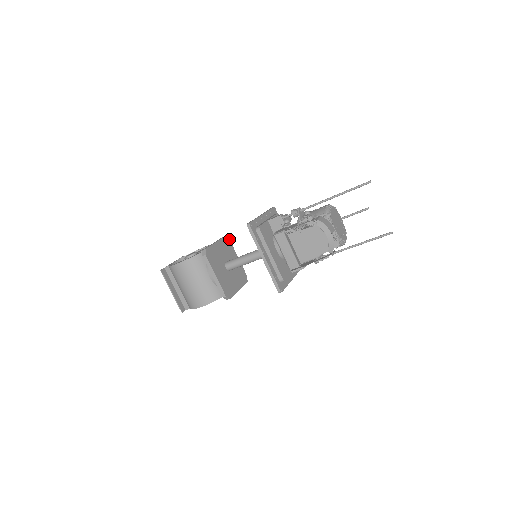
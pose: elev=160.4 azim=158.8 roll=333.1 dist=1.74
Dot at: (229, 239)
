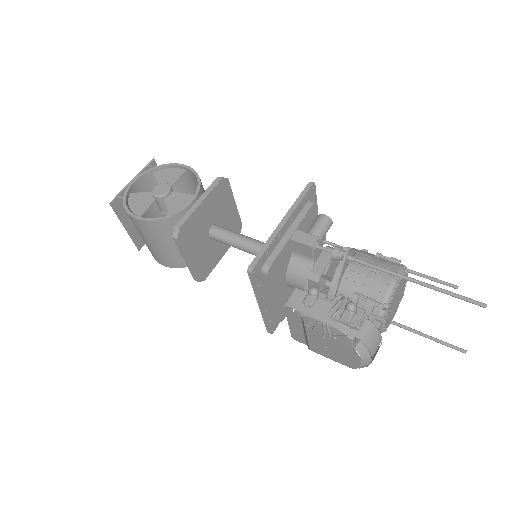
Dot at: (228, 179)
